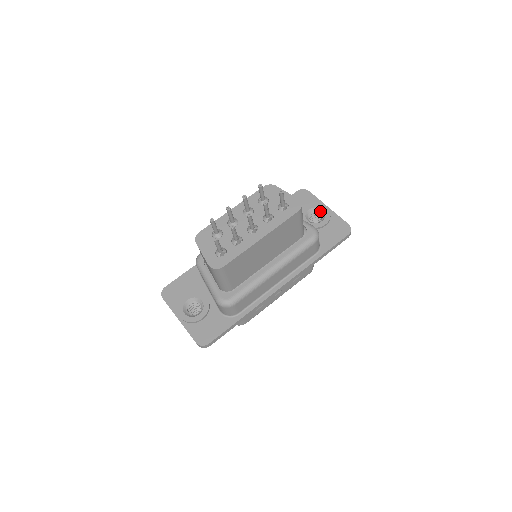
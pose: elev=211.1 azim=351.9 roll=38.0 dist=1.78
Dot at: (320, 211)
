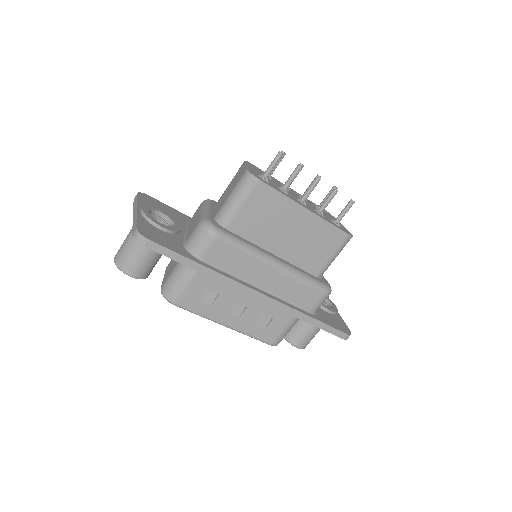
Dot at: (328, 304)
